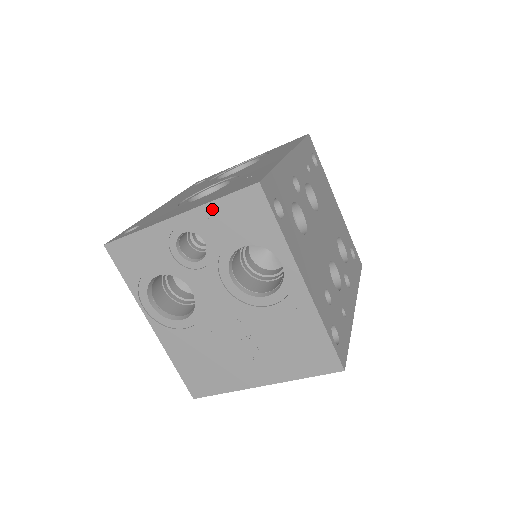
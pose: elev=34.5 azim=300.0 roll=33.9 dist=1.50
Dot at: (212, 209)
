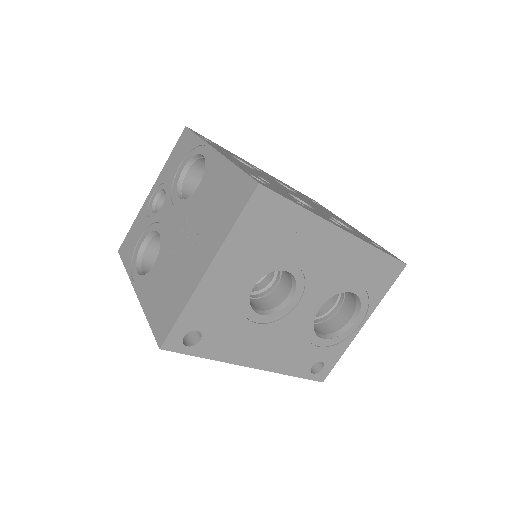
Dot at: (167, 165)
